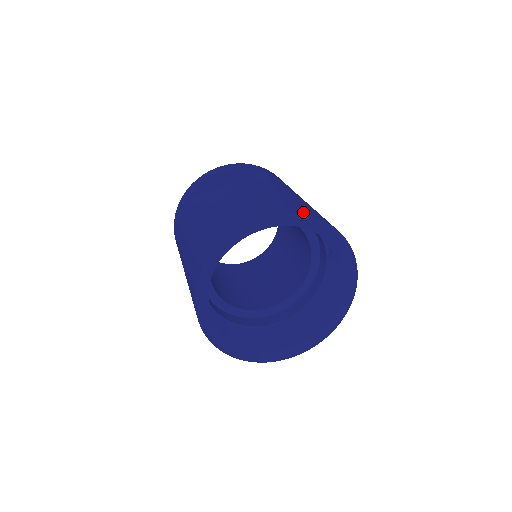
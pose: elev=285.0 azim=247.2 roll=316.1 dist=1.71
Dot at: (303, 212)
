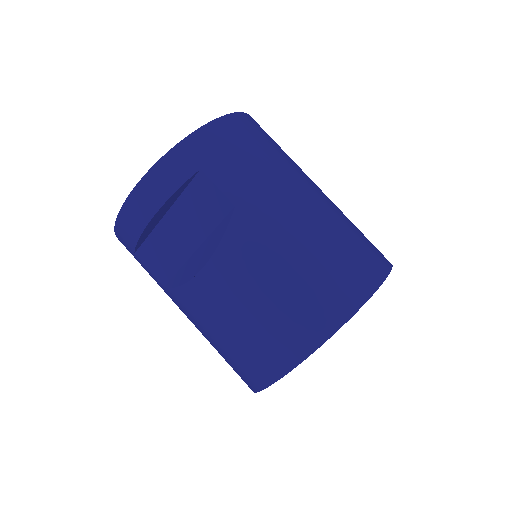
Dot at: (330, 321)
